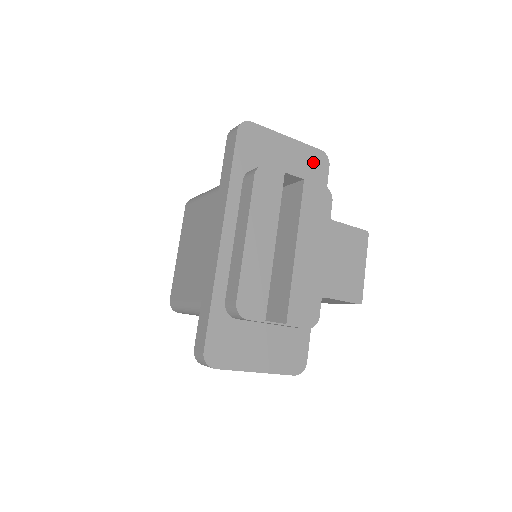
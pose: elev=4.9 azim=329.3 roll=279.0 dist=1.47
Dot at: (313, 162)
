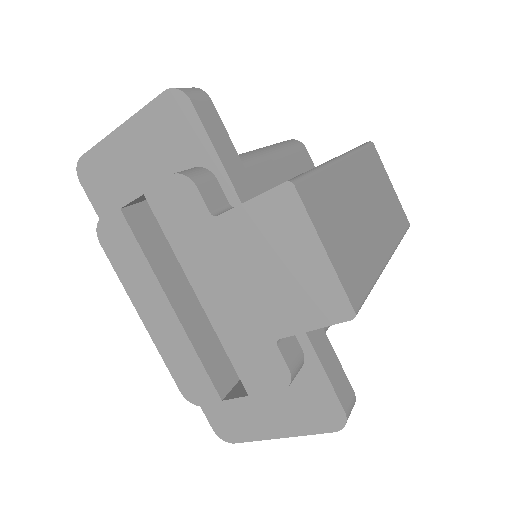
Dot at: (168, 124)
